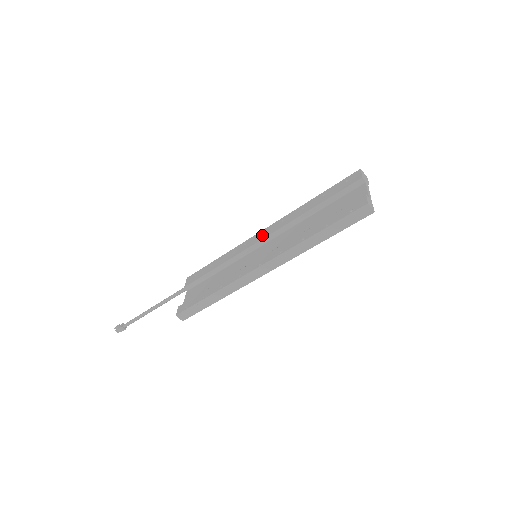
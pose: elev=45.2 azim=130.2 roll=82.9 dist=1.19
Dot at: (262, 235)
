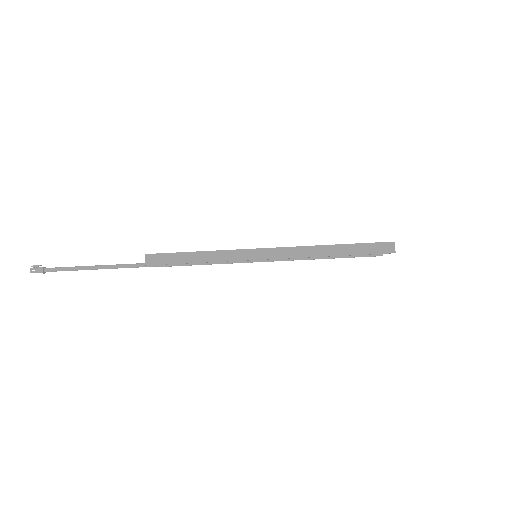
Dot at: occluded
